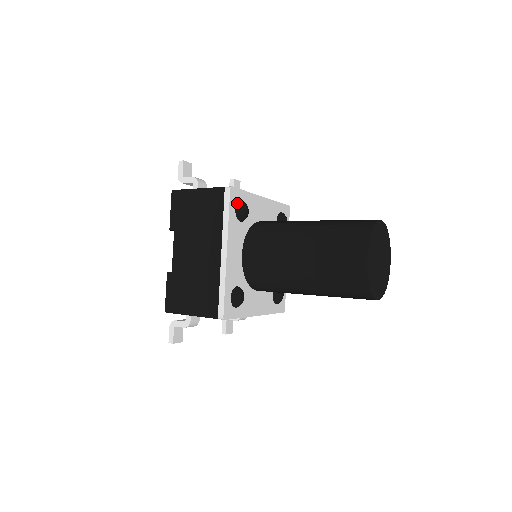
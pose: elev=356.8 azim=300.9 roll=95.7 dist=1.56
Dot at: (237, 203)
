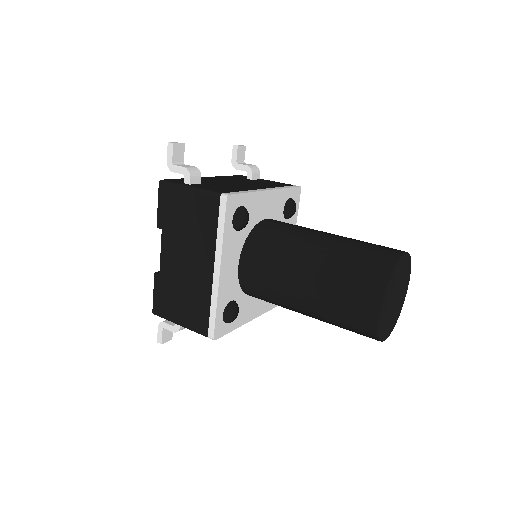
Dot at: (235, 212)
